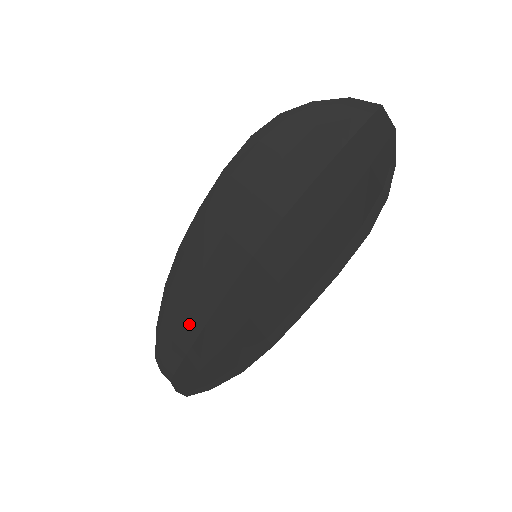
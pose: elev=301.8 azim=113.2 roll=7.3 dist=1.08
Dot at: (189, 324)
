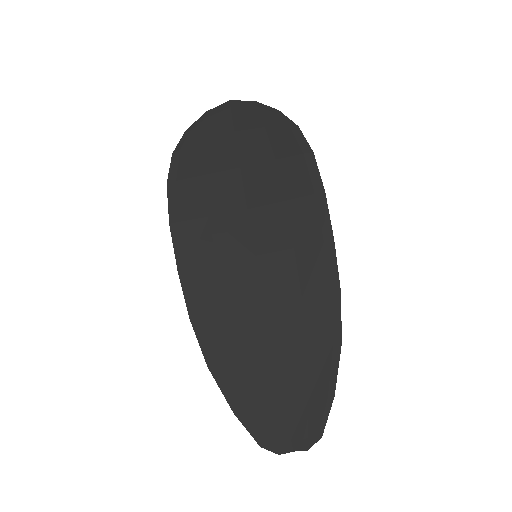
Dot at: (260, 372)
